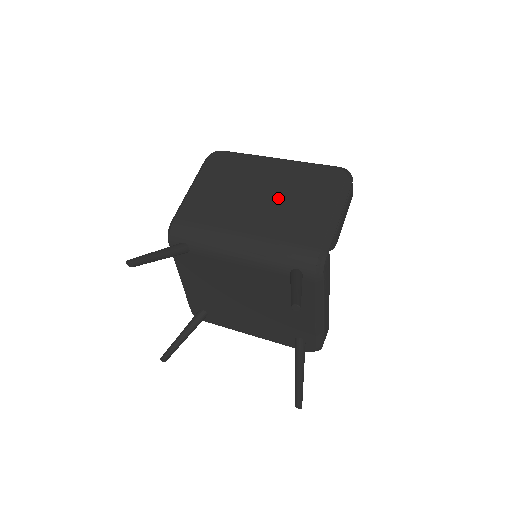
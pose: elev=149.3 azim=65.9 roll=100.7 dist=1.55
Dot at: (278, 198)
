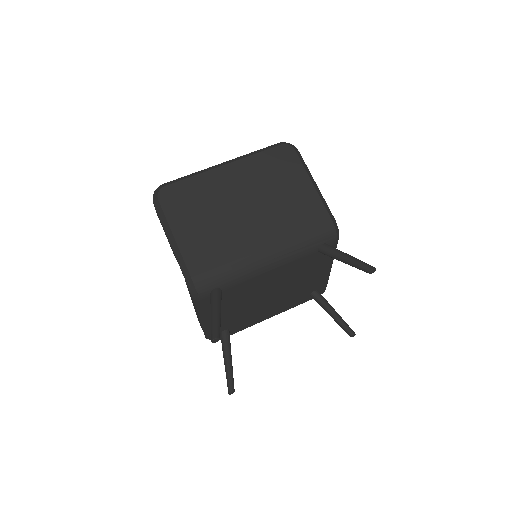
Dot at: (261, 198)
